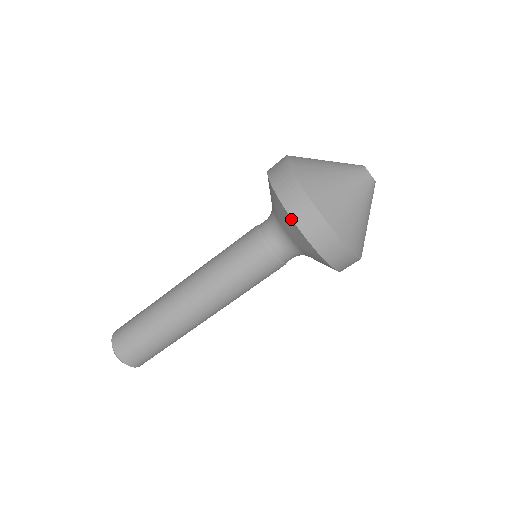
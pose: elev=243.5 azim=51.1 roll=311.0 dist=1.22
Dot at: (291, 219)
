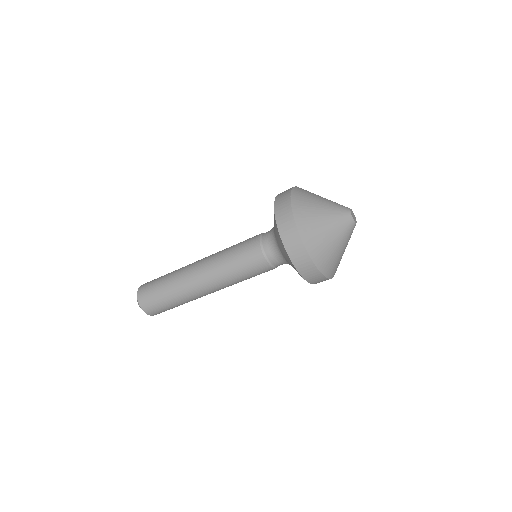
Dot at: occluded
